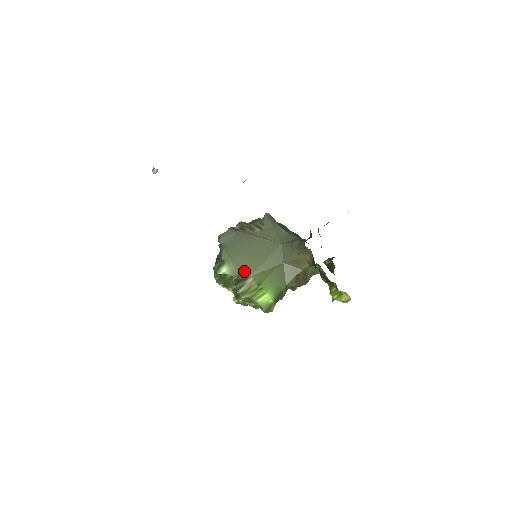
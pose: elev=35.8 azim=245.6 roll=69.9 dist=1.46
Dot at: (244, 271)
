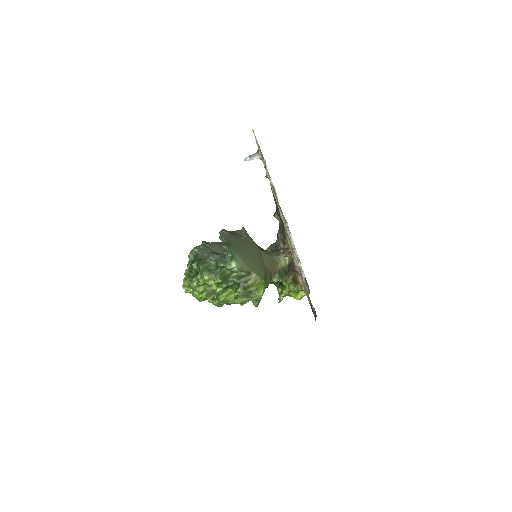
Dot at: (248, 267)
